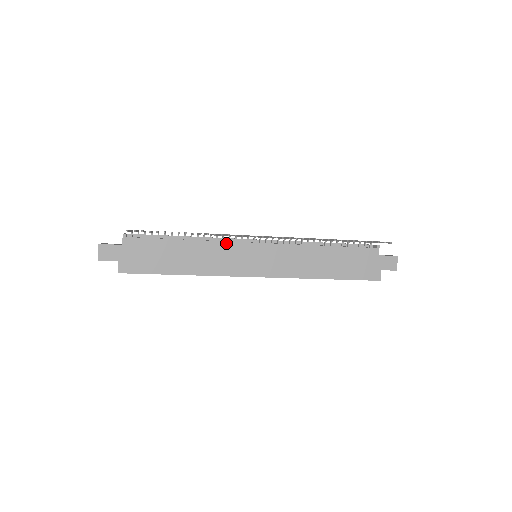
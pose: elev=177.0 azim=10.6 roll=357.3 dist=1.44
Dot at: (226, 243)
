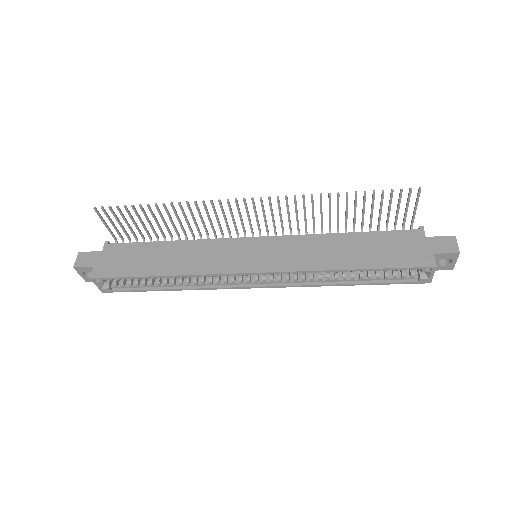
Dot at: (217, 240)
